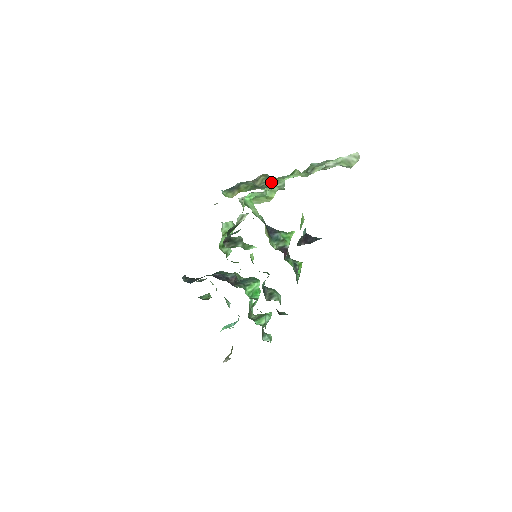
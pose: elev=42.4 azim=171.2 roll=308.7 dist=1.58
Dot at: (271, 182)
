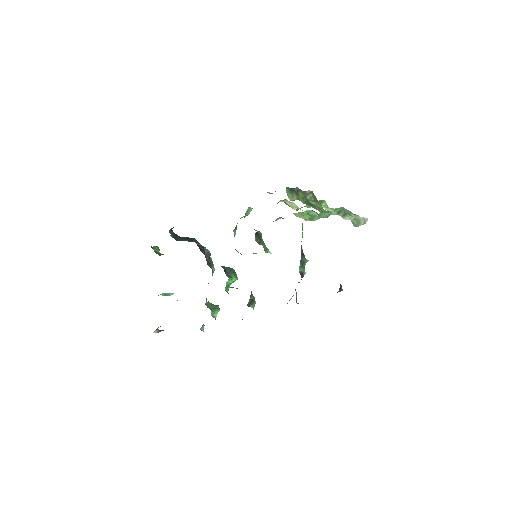
Dot at: (319, 206)
